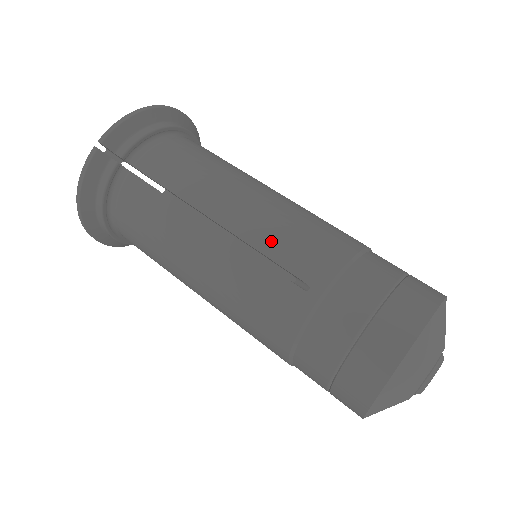
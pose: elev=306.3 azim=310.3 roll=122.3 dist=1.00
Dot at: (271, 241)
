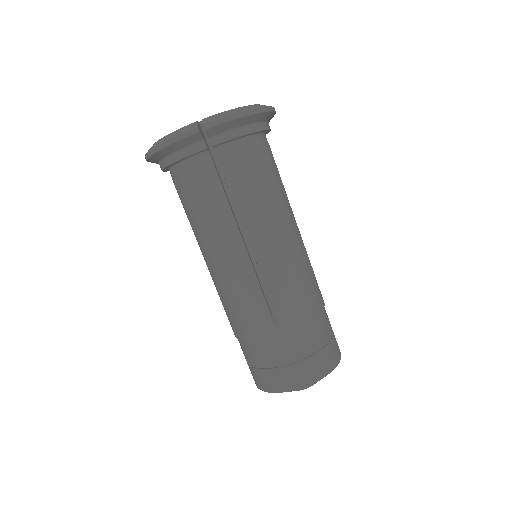
Dot at: (276, 284)
